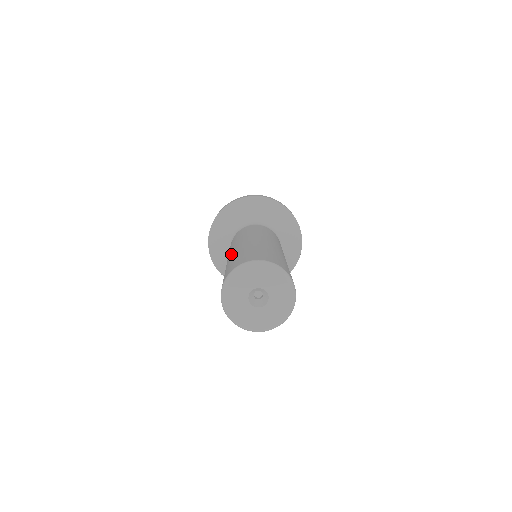
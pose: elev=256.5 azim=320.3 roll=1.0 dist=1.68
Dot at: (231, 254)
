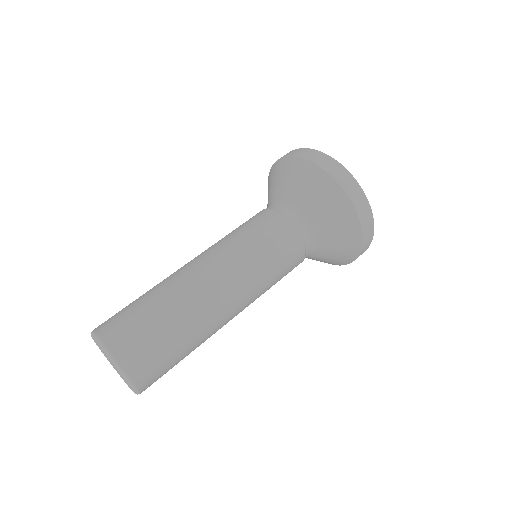
Dot at: (174, 273)
